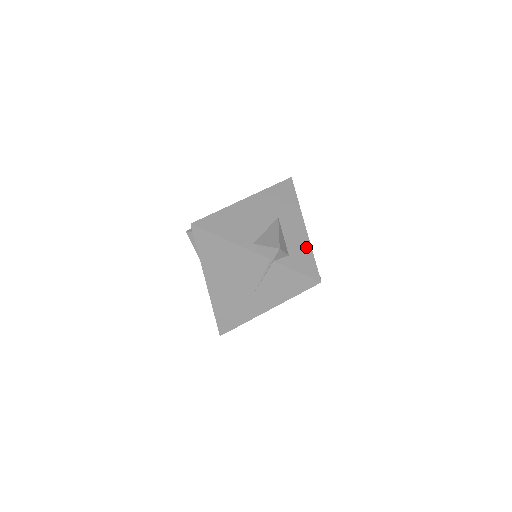
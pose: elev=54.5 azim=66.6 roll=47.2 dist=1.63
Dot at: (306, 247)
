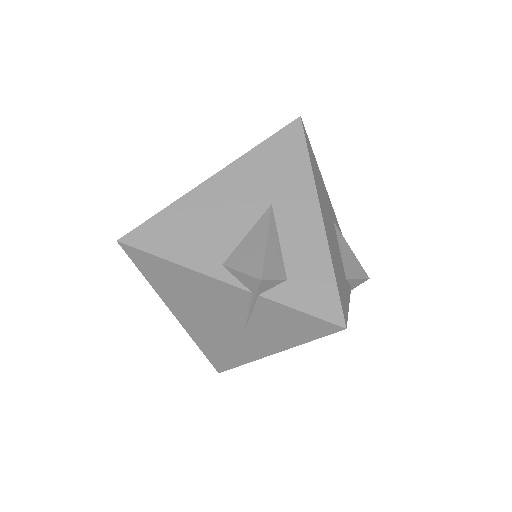
Dot at: (320, 258)
